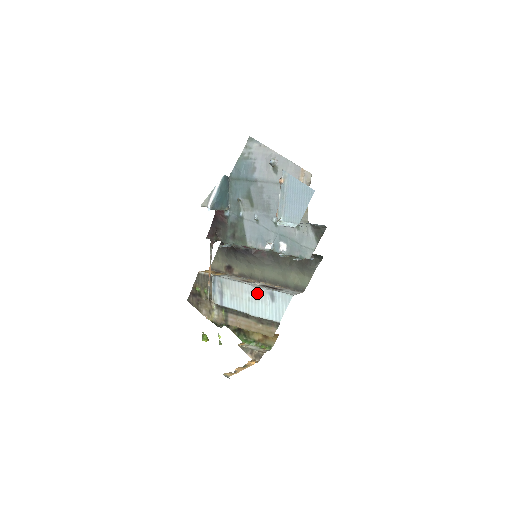
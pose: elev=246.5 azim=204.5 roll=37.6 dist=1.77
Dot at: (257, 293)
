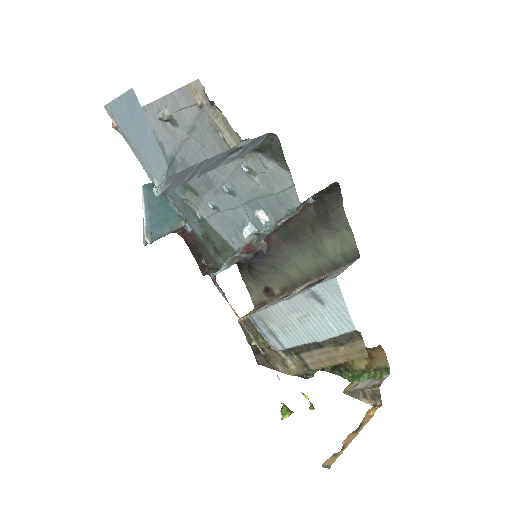
Dot at: (299, 306)
